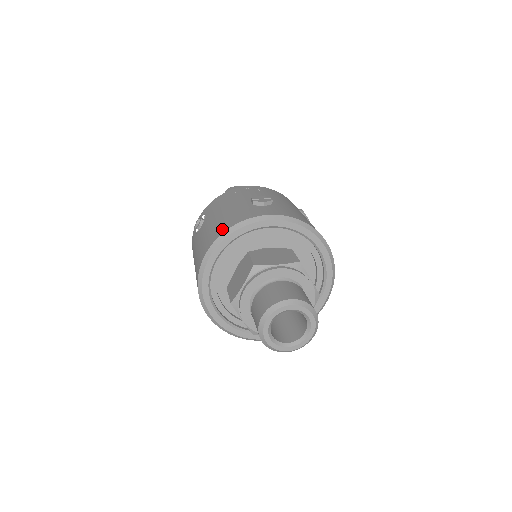
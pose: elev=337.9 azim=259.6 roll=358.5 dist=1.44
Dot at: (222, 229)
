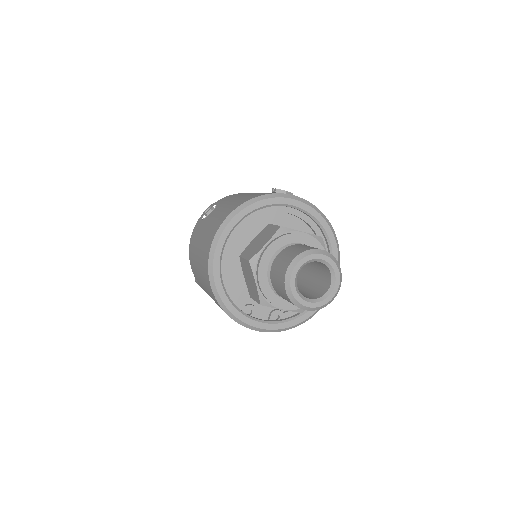
Dot at: (248, 199)
